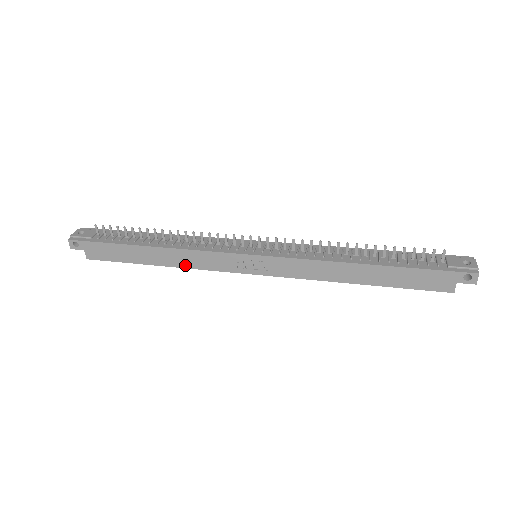
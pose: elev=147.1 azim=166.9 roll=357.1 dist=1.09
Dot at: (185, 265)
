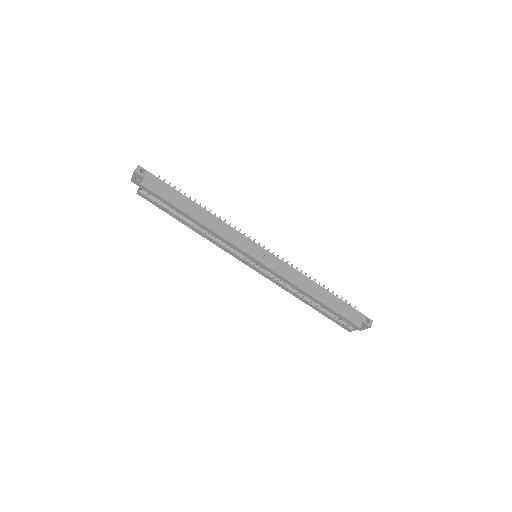
Dot at: (214, 229)
